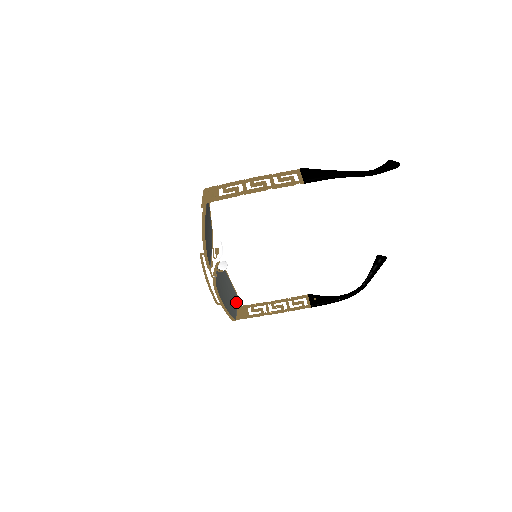
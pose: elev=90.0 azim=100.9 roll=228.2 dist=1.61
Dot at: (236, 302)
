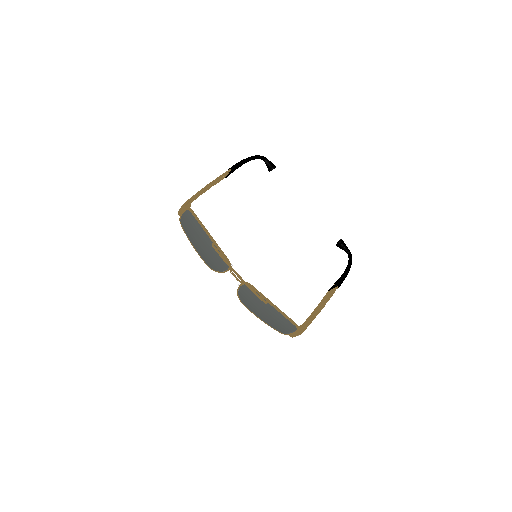
Dot at: (286, 331)
